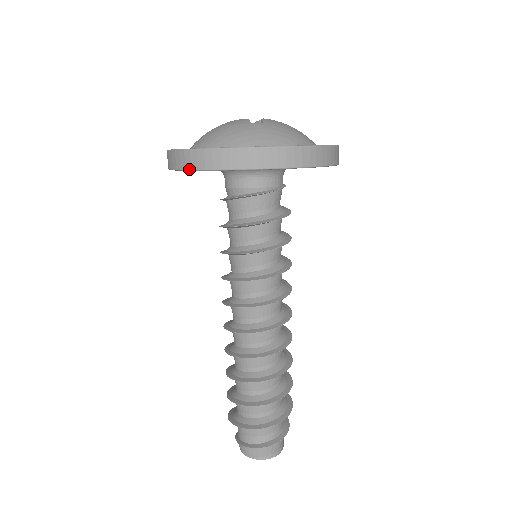
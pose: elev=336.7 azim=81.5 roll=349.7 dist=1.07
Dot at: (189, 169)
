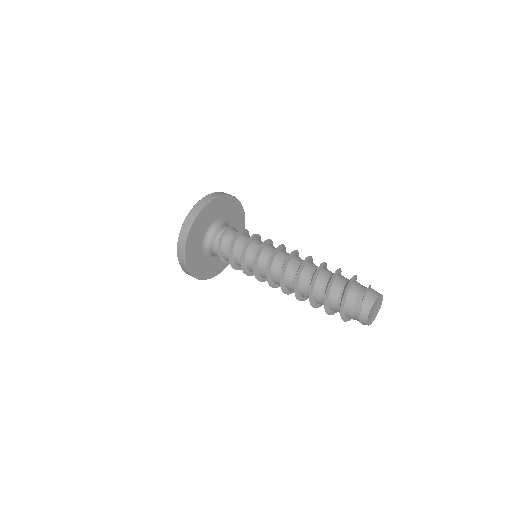
Dot at: (203, 206)
